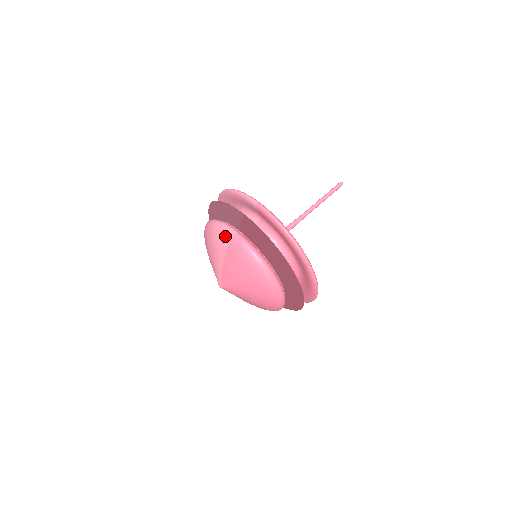
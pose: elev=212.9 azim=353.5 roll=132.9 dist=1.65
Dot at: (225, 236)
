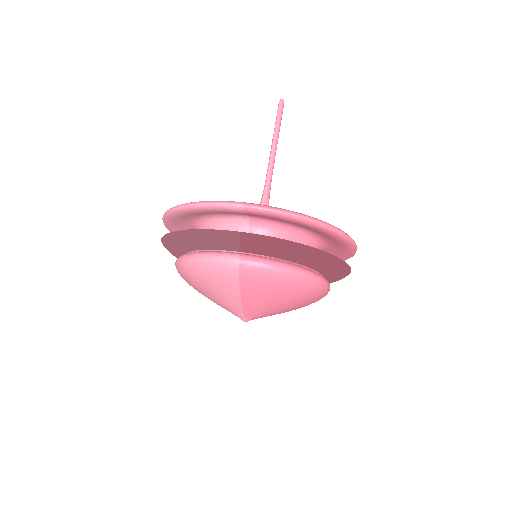
Dot at: (227, 271)
